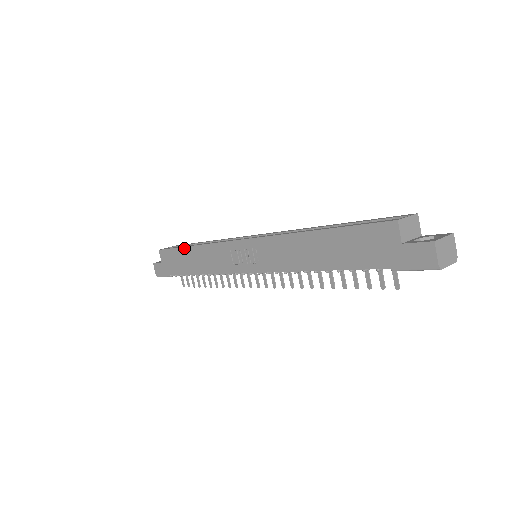
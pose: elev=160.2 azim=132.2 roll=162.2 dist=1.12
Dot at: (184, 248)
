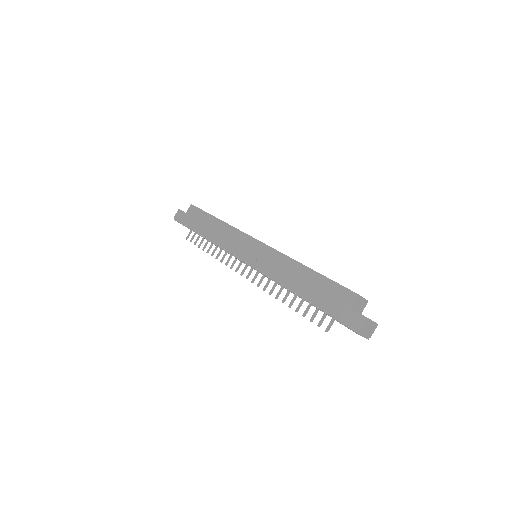
Dot at: (212, 216)
